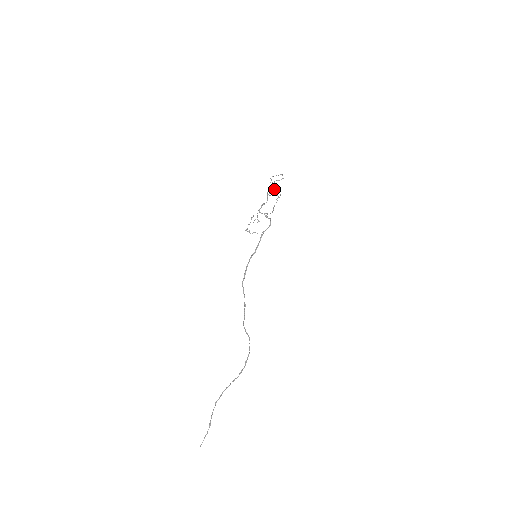
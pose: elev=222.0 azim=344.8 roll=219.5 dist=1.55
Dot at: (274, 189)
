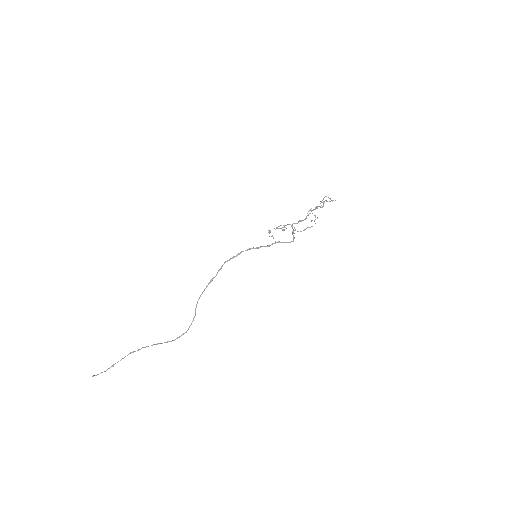
Dot at: occluded
